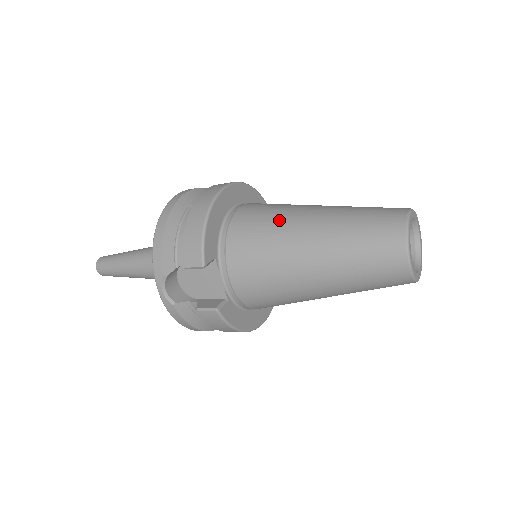
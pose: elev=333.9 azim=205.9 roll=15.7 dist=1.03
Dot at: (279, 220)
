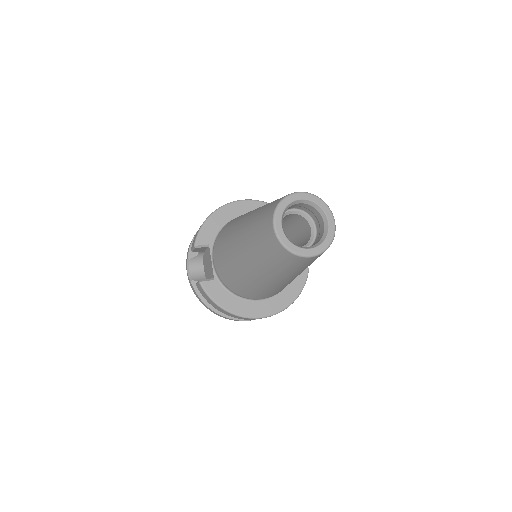
Dot at: occluded
